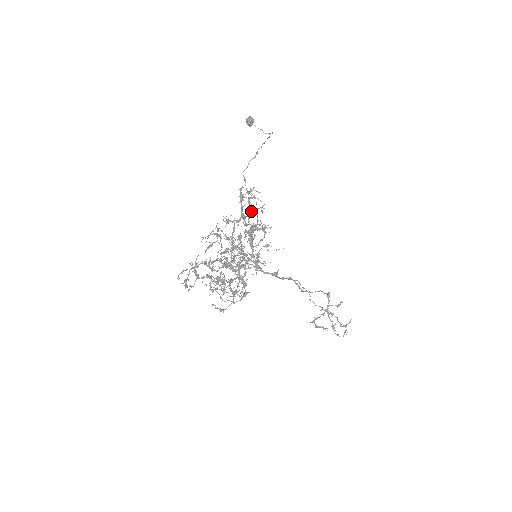
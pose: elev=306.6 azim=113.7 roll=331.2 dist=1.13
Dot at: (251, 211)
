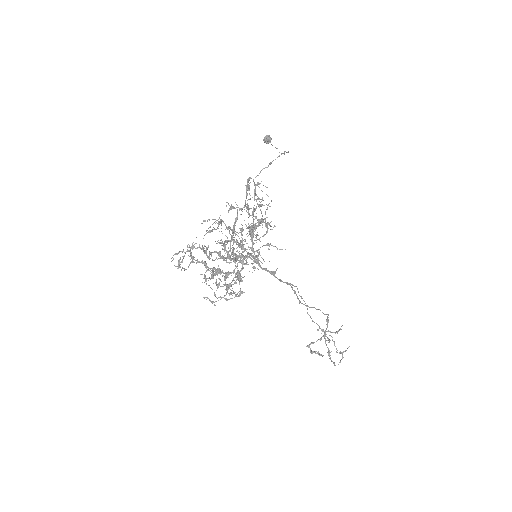
Dot at: (256, 207)
